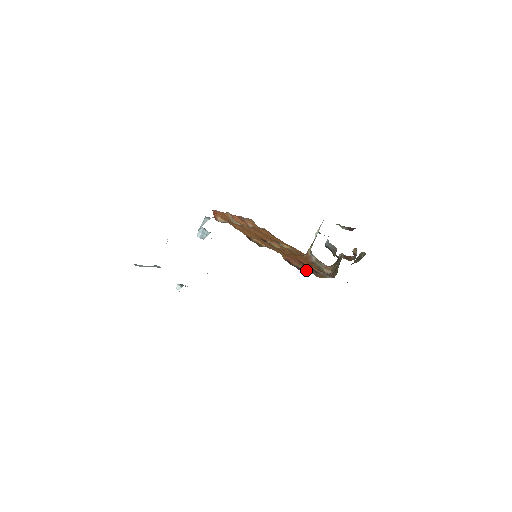
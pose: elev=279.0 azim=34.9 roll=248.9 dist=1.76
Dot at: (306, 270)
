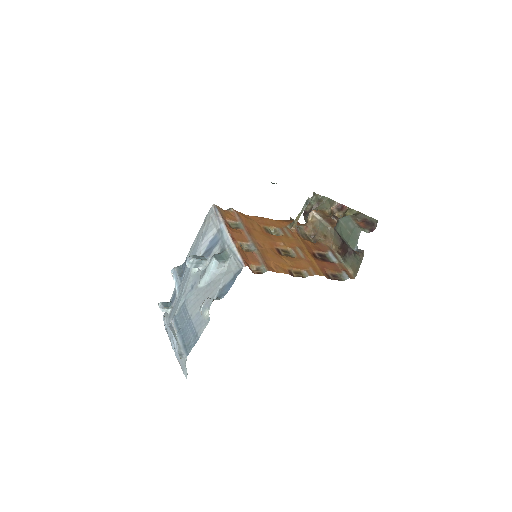
Dot at: (338, 273)
